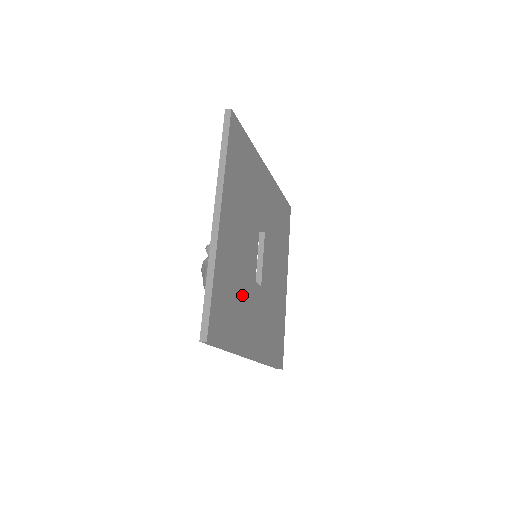
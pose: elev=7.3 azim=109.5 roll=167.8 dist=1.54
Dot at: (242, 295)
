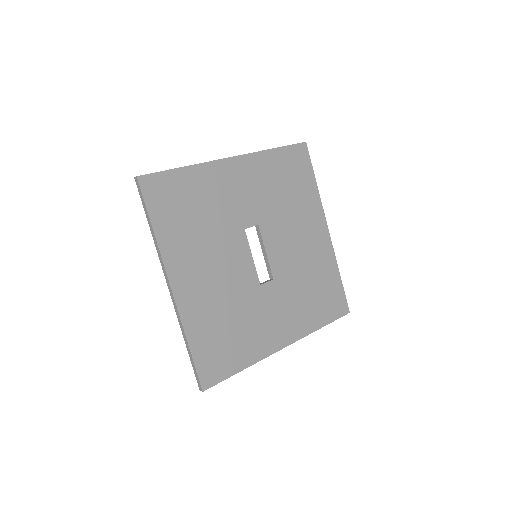
Dot at: (241, 316)
